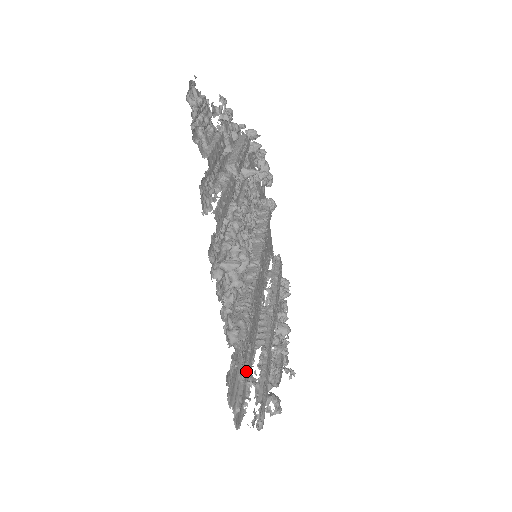
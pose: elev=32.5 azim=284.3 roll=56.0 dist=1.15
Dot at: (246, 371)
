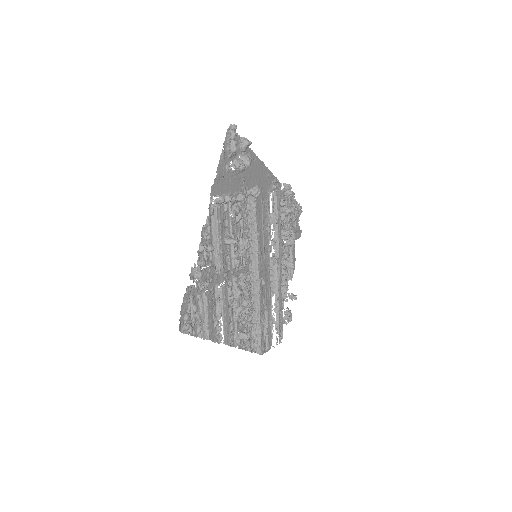
Dot at: occluded
